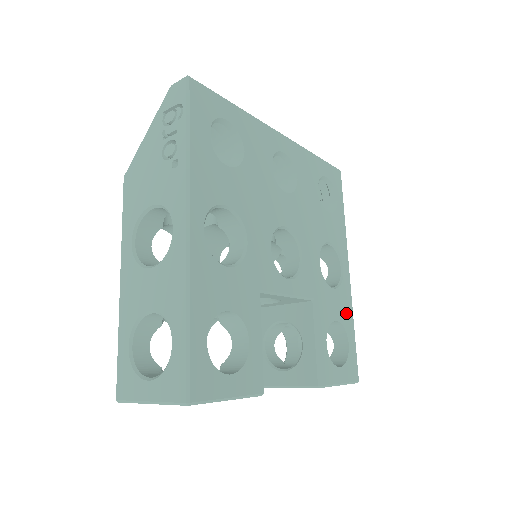
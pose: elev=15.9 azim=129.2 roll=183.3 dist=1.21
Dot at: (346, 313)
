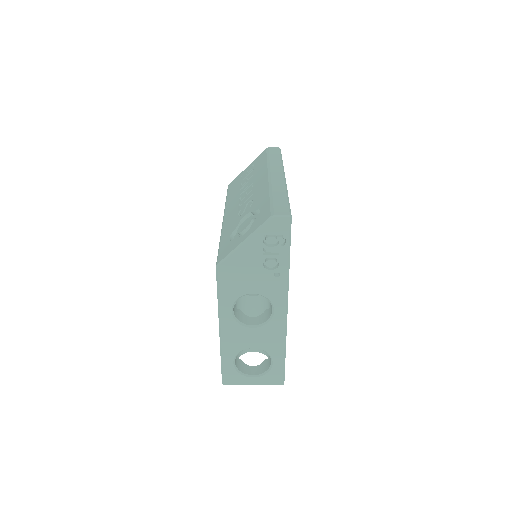
Dot at: occluded
